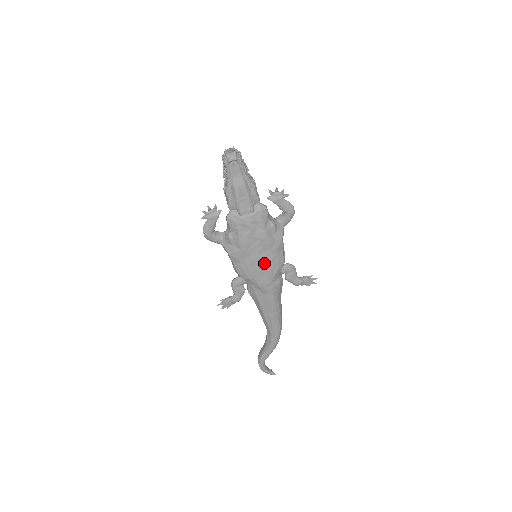
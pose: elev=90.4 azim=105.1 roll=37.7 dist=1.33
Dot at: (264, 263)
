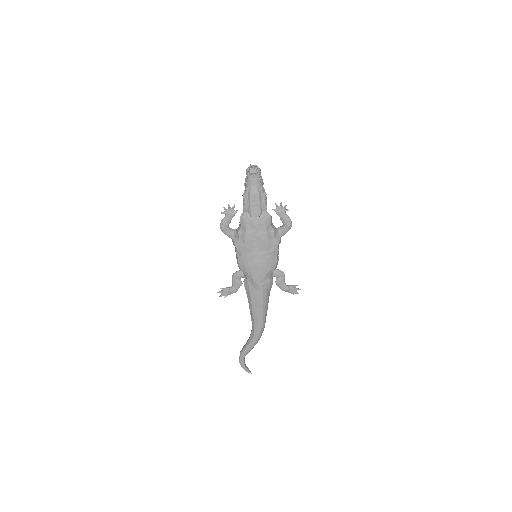
Dot at: (260, 260)
